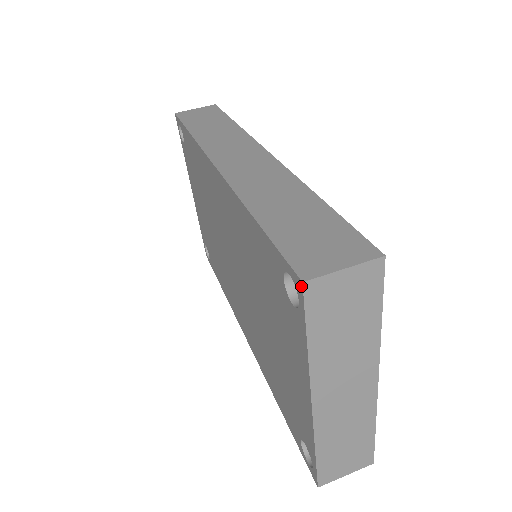
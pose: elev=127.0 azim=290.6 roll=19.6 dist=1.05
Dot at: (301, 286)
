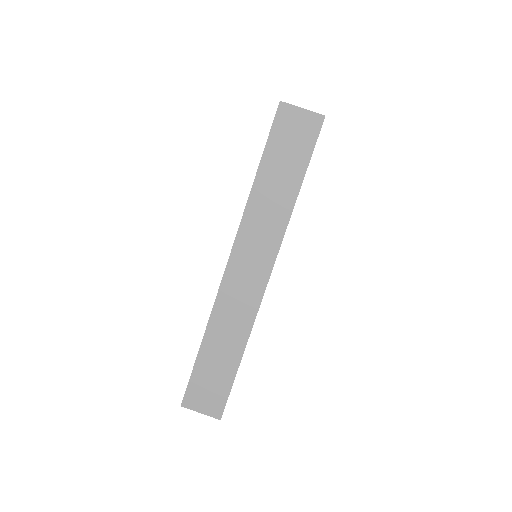
Dot at: (182, 403)
